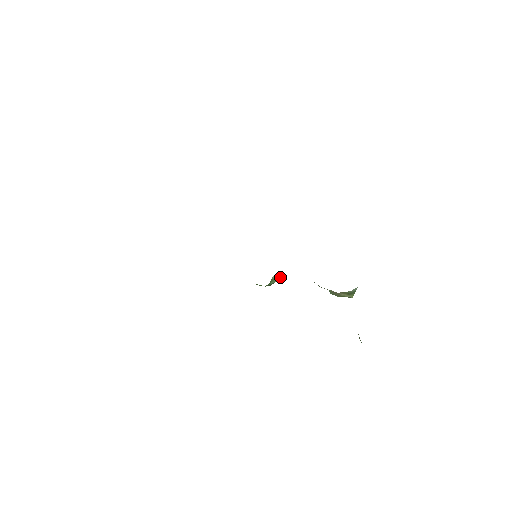
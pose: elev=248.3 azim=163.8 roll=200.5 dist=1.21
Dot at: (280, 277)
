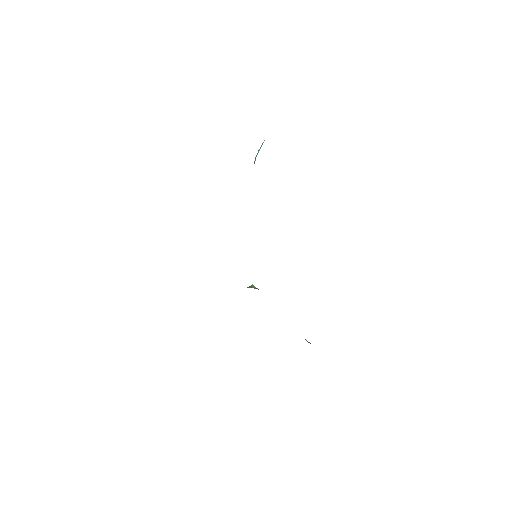
Dot at: occluded
